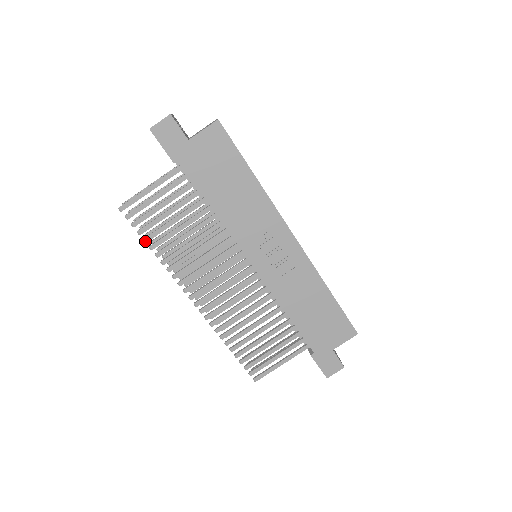
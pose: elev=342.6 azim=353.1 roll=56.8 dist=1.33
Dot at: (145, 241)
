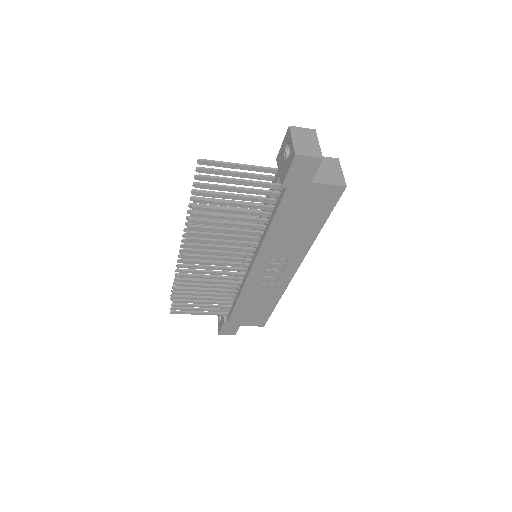
Dot at: (193, 208)
